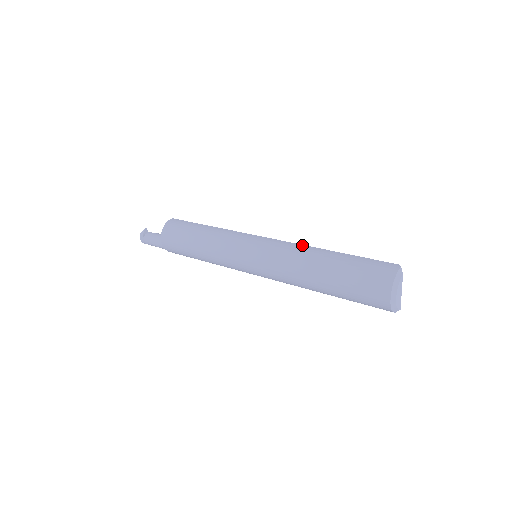
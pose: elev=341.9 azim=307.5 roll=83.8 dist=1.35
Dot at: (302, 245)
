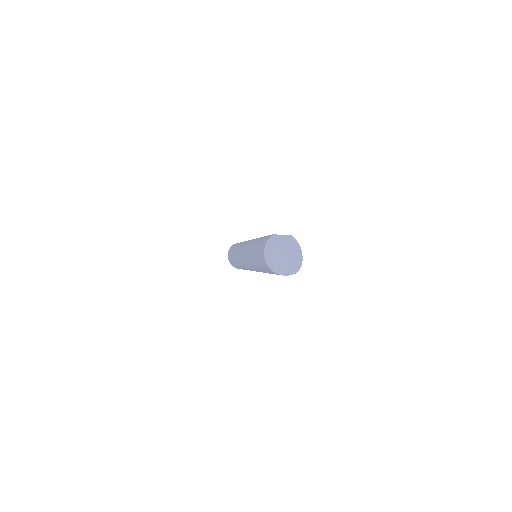
Dot at: (254, 239)
